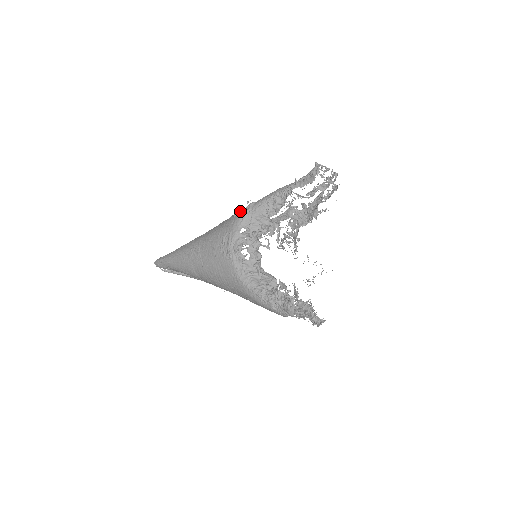
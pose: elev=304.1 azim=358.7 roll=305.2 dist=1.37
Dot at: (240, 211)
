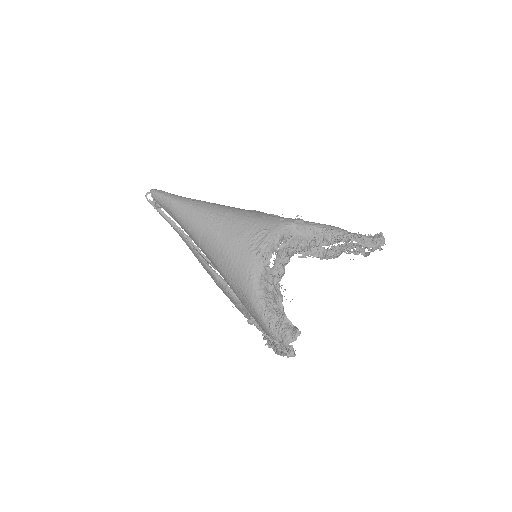
Dot at: (287, 218)
